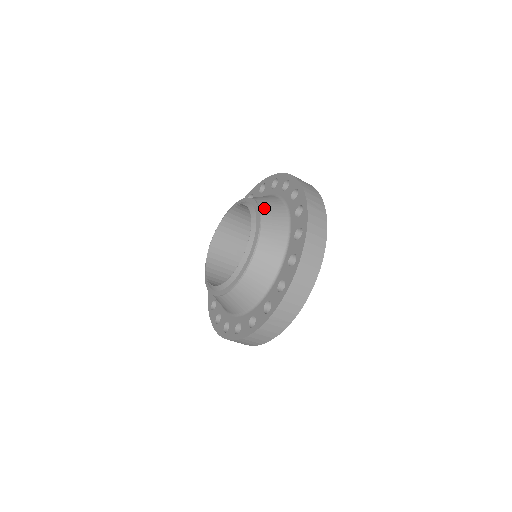
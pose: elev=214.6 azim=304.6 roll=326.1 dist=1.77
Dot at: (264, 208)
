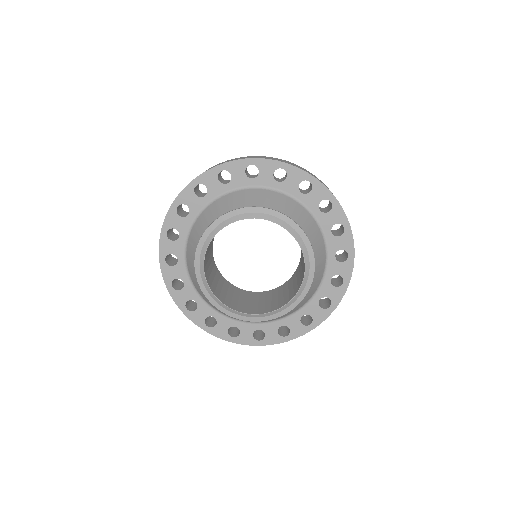
Dot at: (313, 285)
